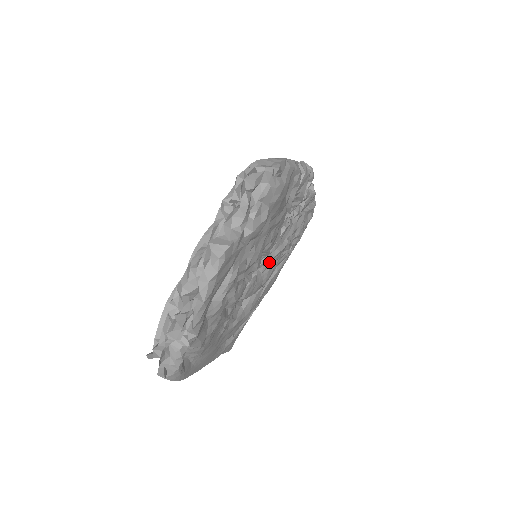
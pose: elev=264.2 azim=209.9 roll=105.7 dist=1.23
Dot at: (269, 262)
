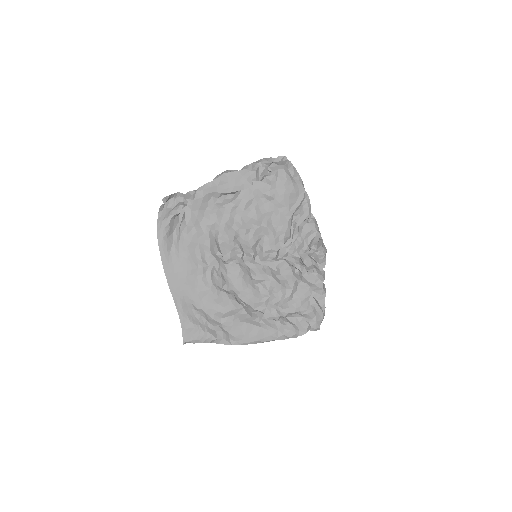
Dot at: (260, 277)
